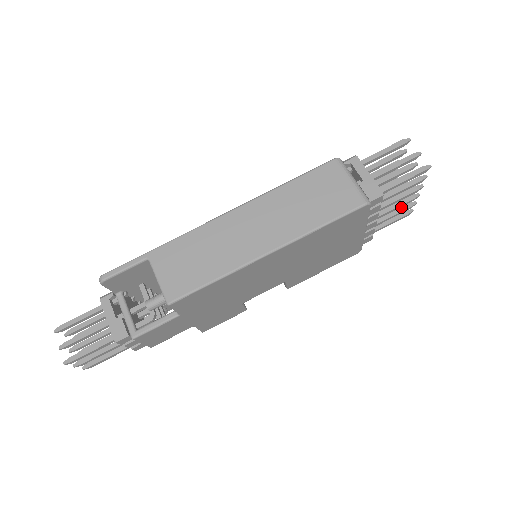
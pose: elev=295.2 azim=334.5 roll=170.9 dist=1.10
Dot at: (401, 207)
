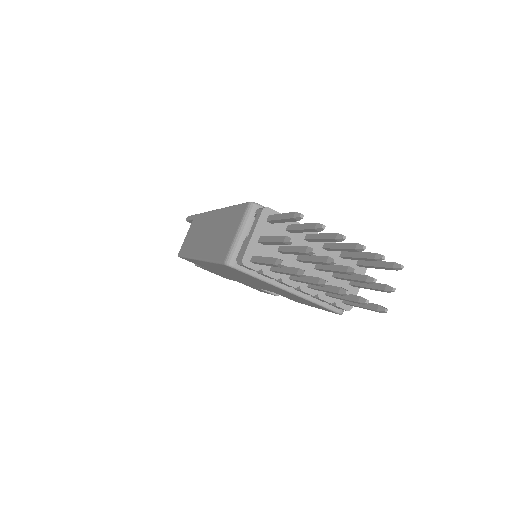
Dot at: (352, 294)
